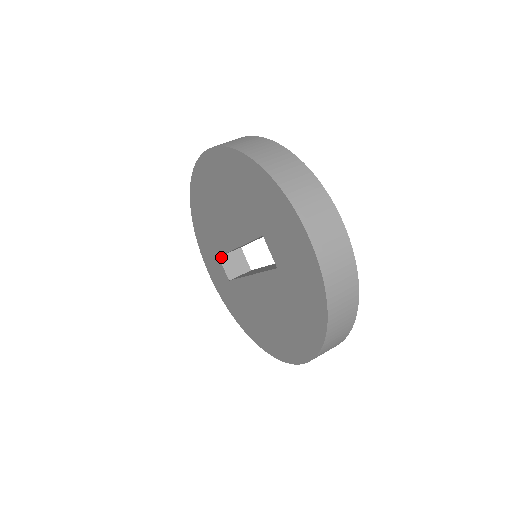
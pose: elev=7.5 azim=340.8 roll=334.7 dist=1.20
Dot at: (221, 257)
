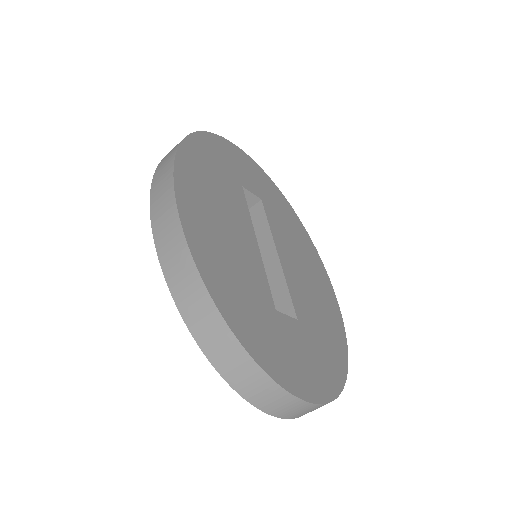
Dot at: occluded
